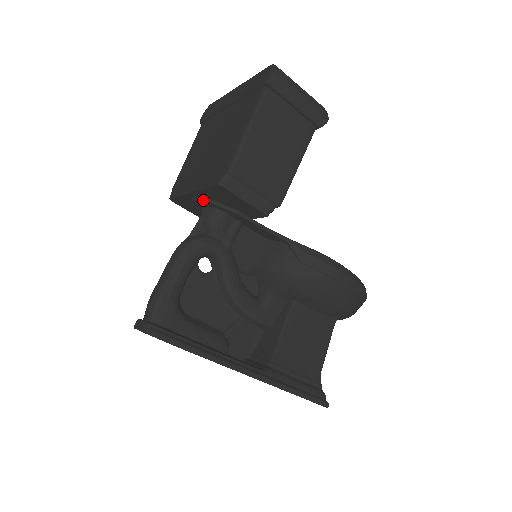
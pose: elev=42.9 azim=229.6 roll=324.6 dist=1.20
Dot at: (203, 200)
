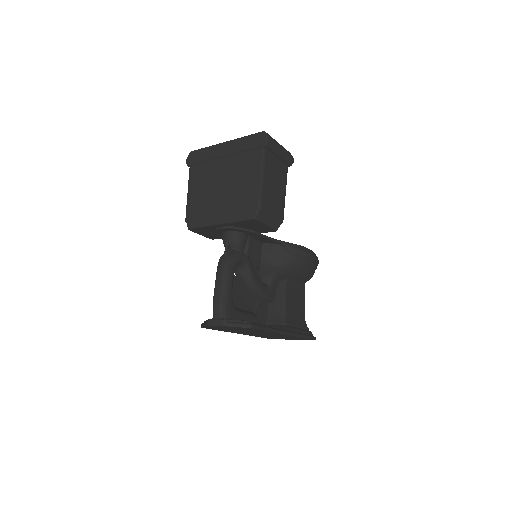
Dot at: (231, 228)
